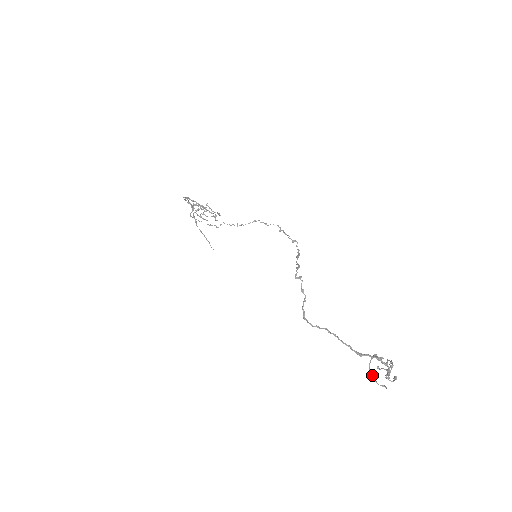
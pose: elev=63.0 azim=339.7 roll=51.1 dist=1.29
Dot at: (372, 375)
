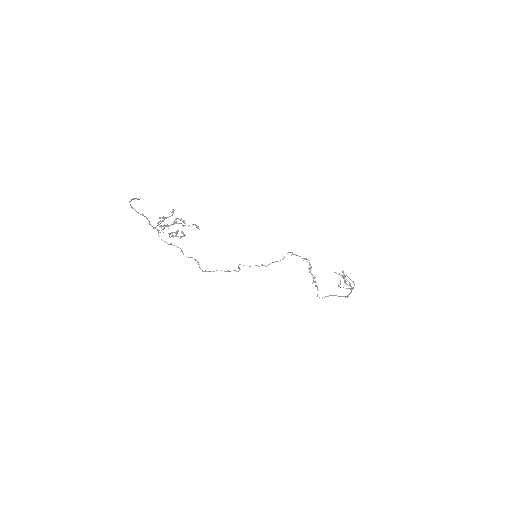
Dot at: occluded
